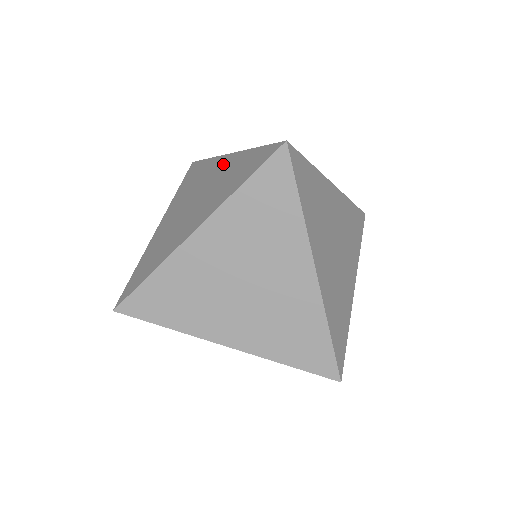
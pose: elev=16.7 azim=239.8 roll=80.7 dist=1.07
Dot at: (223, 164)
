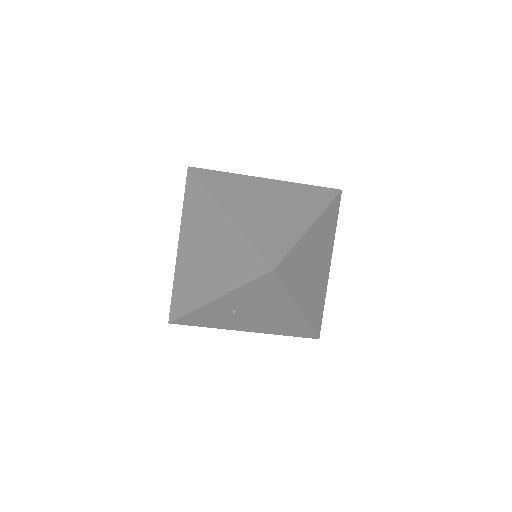
Dot at: occluded
